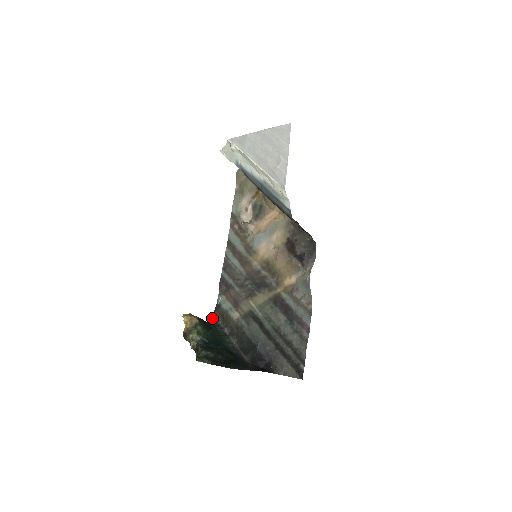
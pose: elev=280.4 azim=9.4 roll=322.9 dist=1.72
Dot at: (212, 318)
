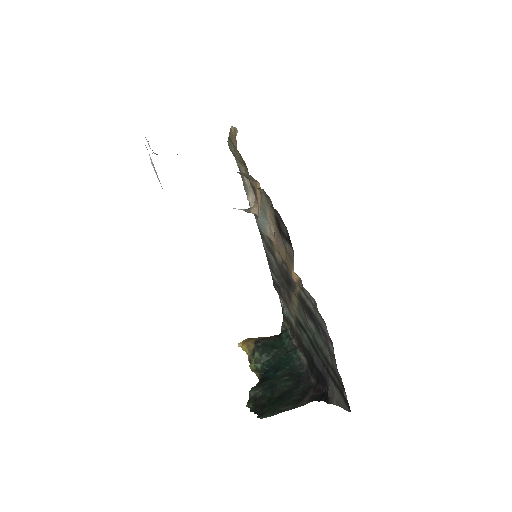
Dot at: (283, 328)
